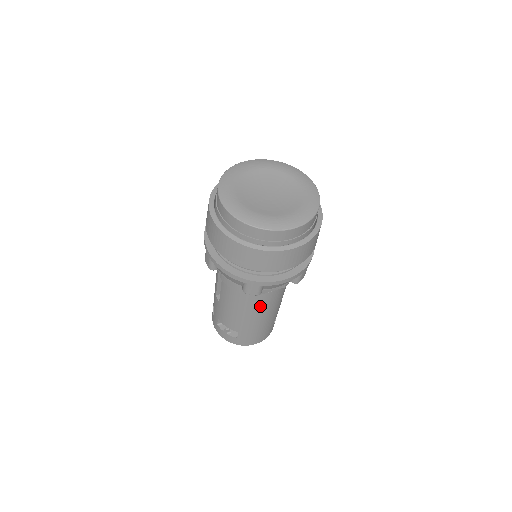
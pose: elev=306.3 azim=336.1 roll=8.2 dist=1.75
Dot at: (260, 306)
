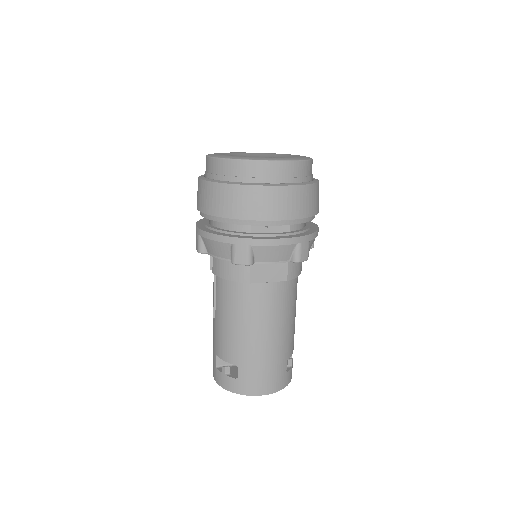
Dot at: (259, 309)
